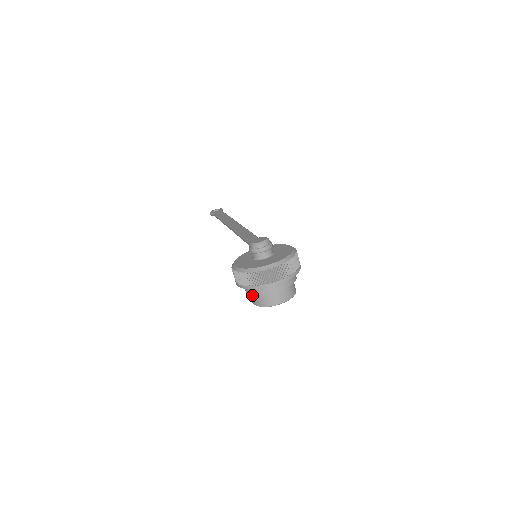
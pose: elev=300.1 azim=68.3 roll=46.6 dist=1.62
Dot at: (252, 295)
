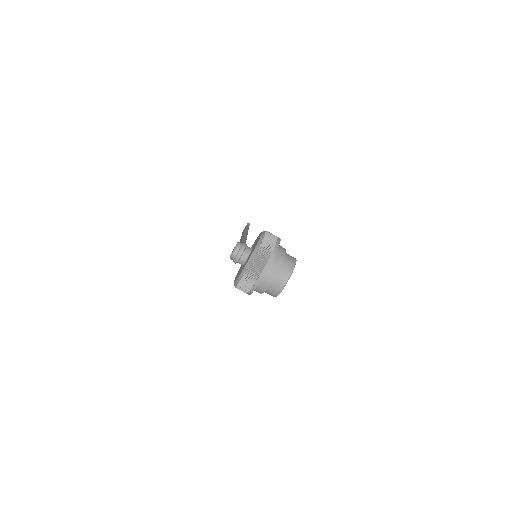
Dot at: (265, 292)
